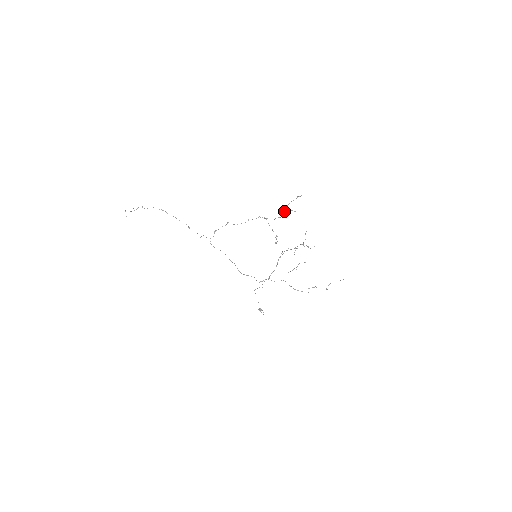
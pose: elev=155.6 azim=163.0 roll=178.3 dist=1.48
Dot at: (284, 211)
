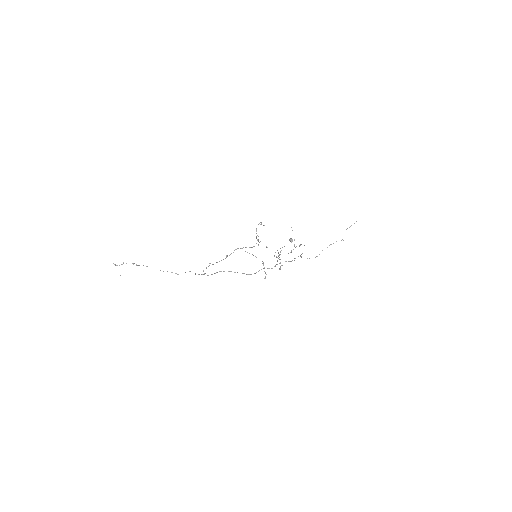
Dot at: (256, 236)
